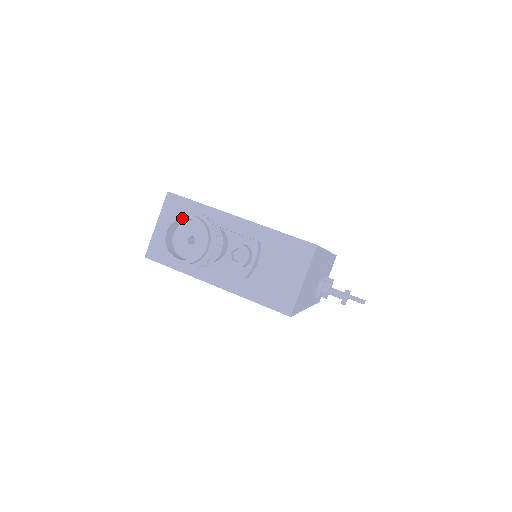
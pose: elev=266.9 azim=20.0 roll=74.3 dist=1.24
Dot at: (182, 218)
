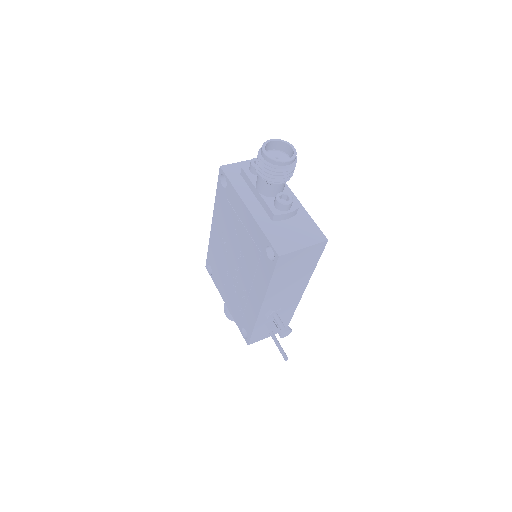
Dot at: (287, 143)
